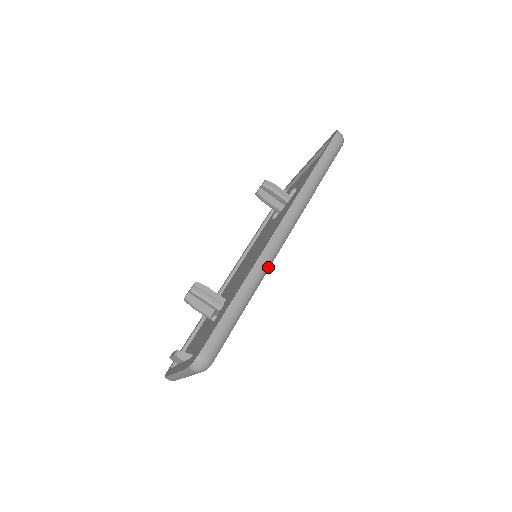
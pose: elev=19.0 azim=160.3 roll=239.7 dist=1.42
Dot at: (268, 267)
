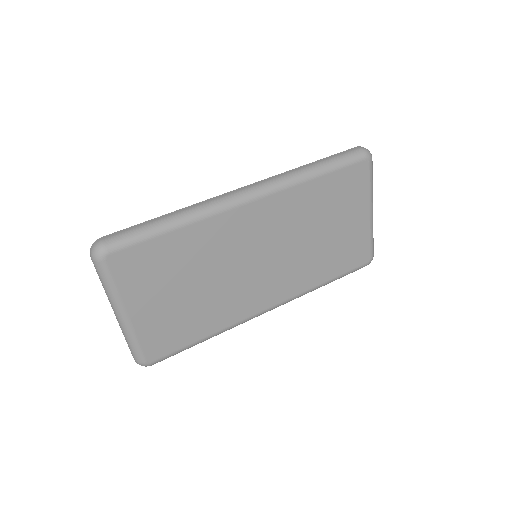
Dot at: (212, 210)
